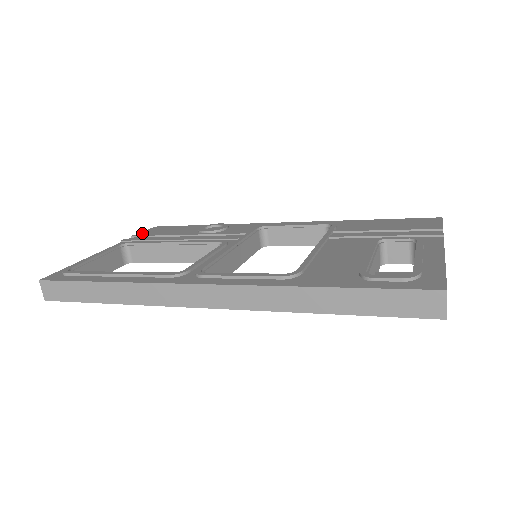
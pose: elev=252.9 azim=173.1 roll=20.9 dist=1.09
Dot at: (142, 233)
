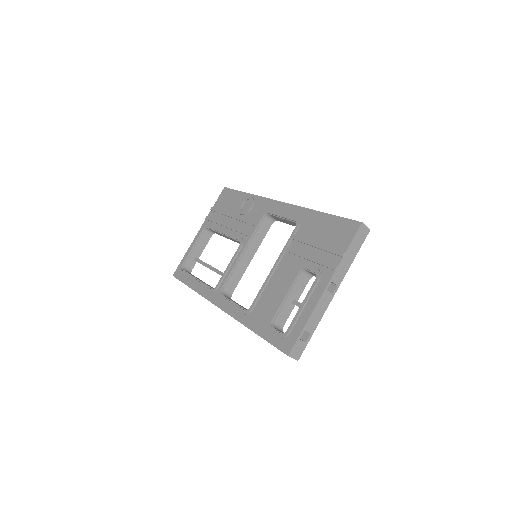
Dot at: (216, 202)
